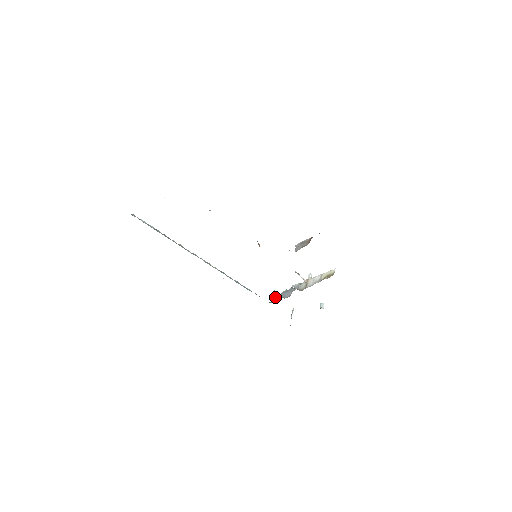
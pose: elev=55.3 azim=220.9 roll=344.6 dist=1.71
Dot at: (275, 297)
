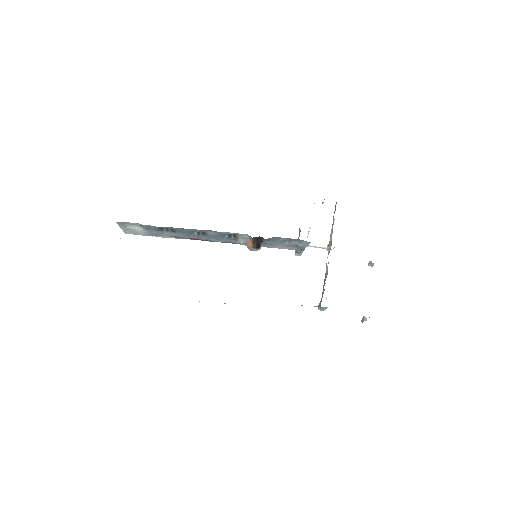
Dot at: (321, 299)
